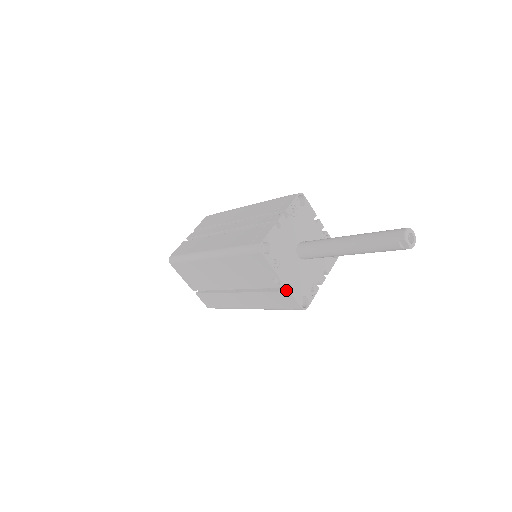
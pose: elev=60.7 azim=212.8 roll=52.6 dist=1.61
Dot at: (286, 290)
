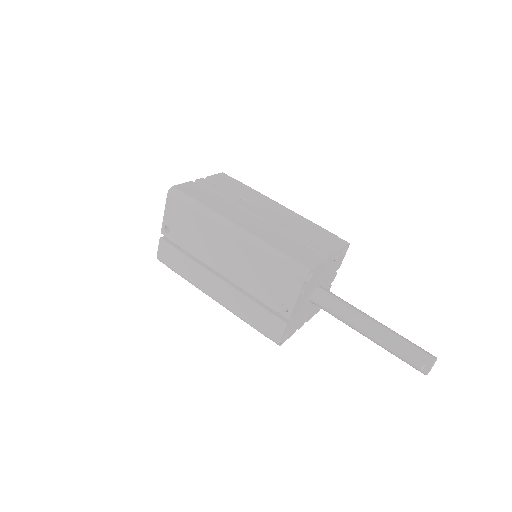
Dot at: (284, 320)
